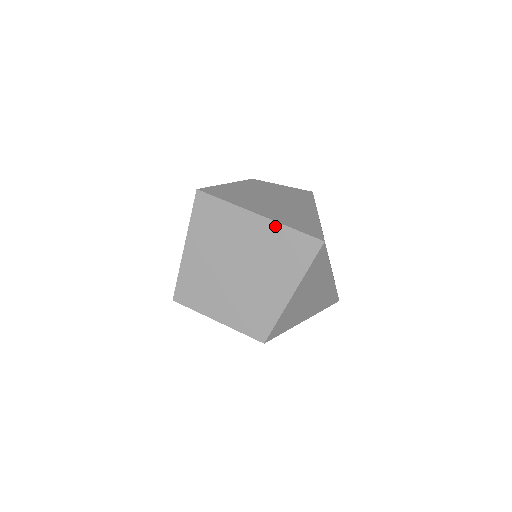
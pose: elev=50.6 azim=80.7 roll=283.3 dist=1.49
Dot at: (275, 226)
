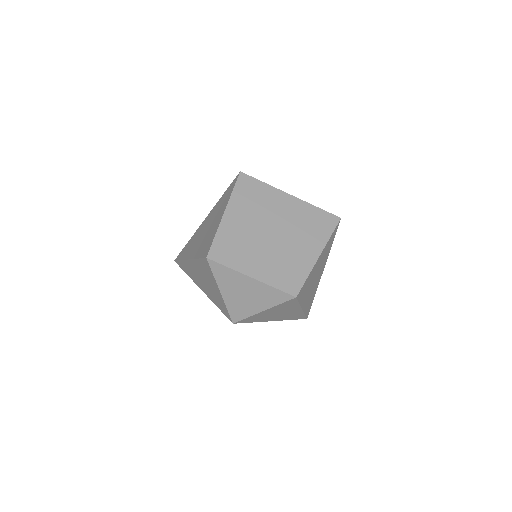
Dot at: (304, 204)
